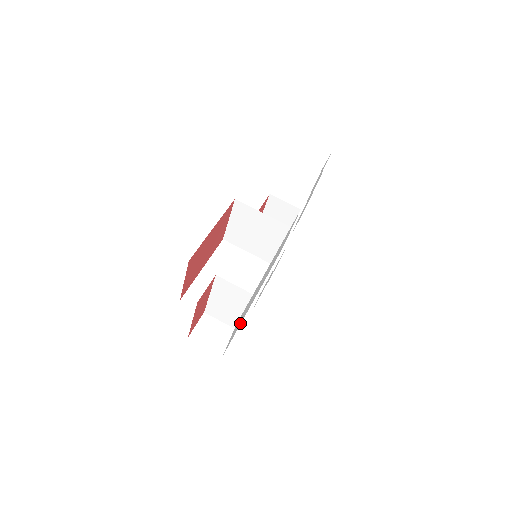
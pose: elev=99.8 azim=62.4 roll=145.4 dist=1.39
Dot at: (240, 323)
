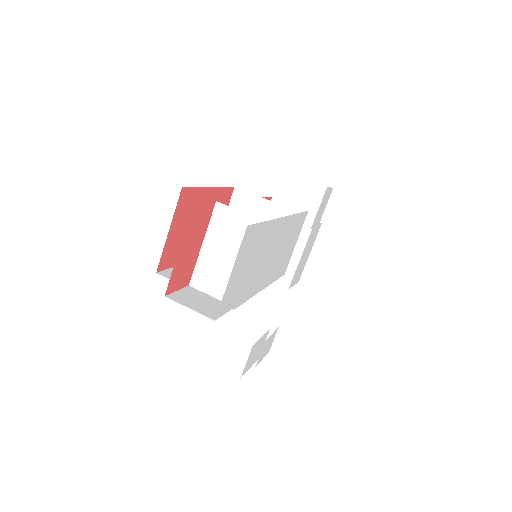
Dot at: (239, 297)
